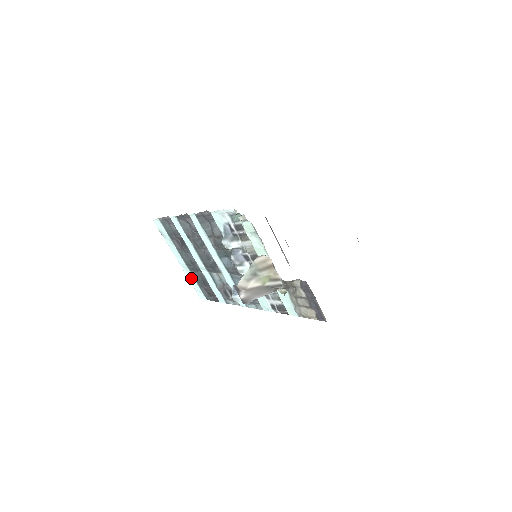
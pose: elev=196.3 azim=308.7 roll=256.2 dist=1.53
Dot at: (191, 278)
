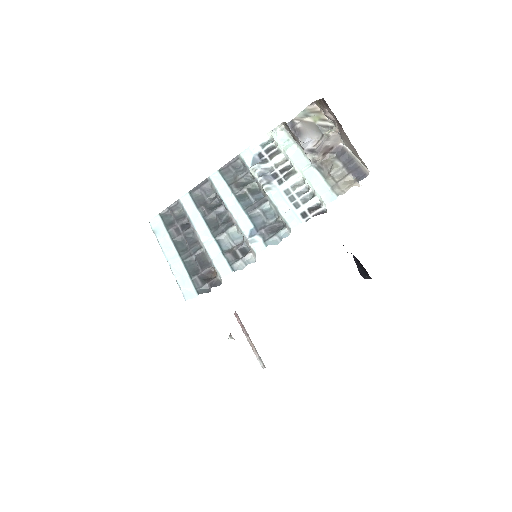
Dot at: (180, 275)
